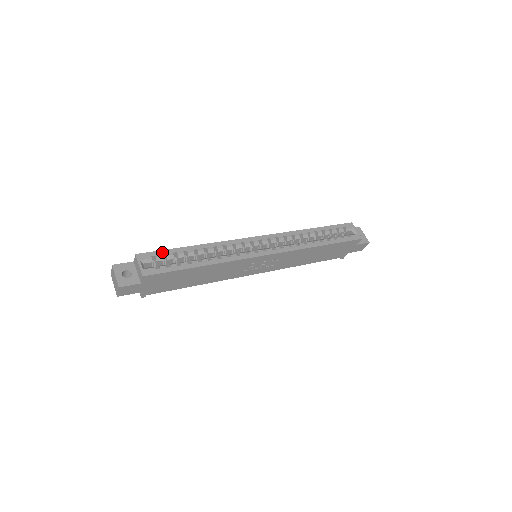
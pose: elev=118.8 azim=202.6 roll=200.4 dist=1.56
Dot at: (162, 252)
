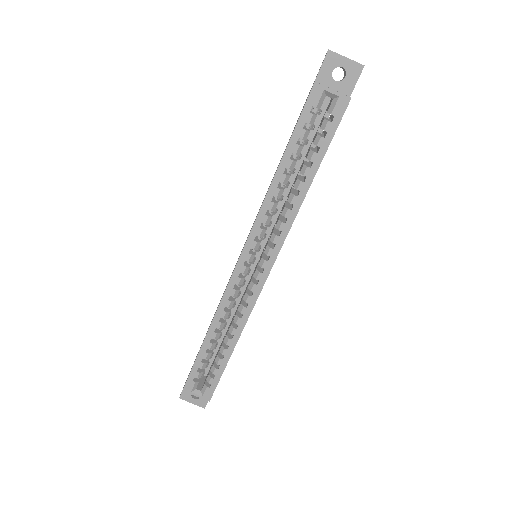
Dot at: (194, 370)
